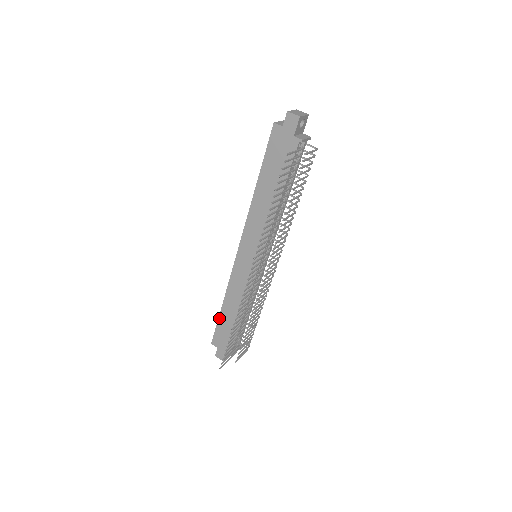
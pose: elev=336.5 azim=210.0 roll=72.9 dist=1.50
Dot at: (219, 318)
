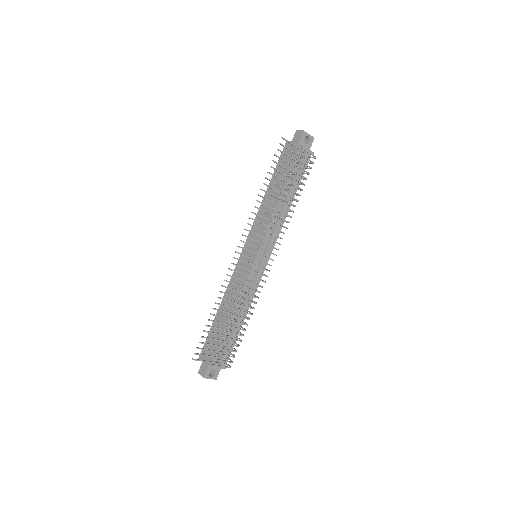
Dot at: (212, 325)
